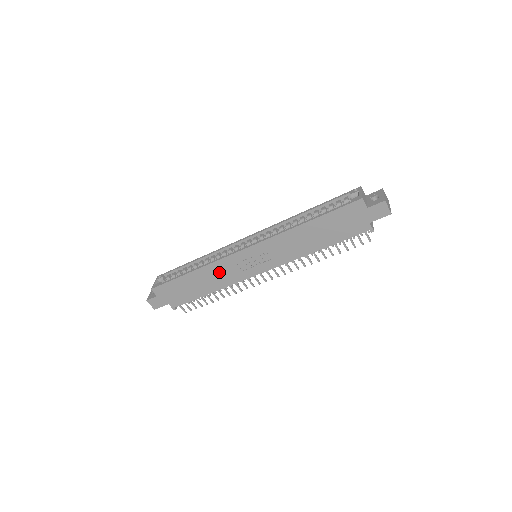
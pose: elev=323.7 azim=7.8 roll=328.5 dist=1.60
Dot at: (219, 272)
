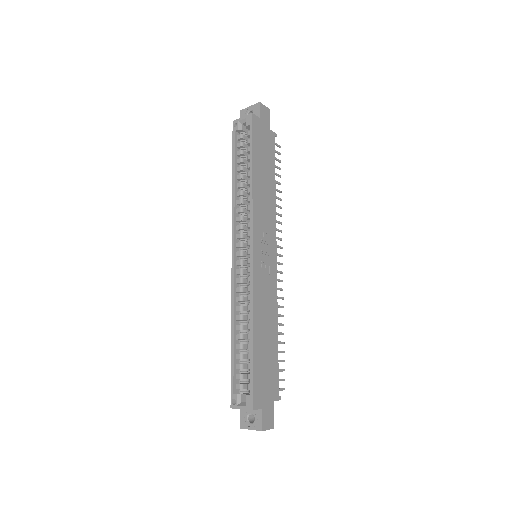
Dot at: (263, 301)
